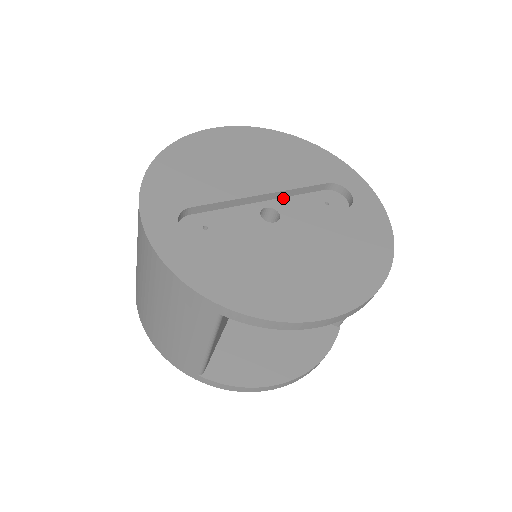
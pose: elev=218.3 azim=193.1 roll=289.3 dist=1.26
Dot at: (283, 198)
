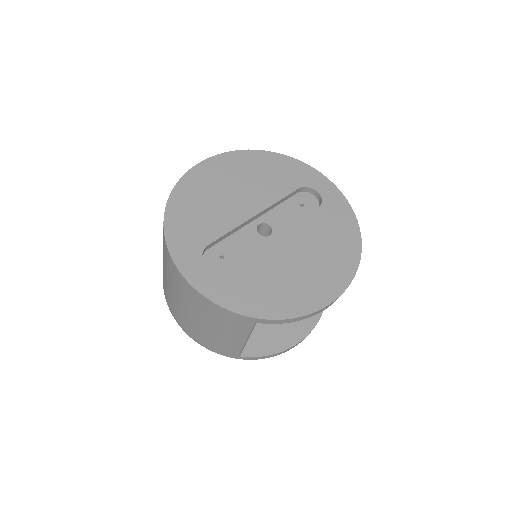
Dot at: (269, 211)
